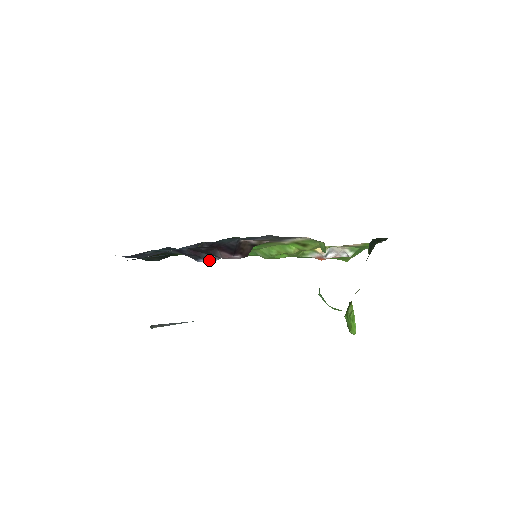
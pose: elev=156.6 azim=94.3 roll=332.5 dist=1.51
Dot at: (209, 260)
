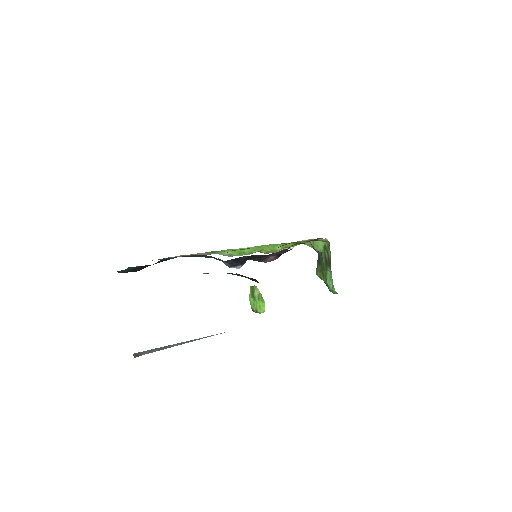
Dot at: (242, 265)
